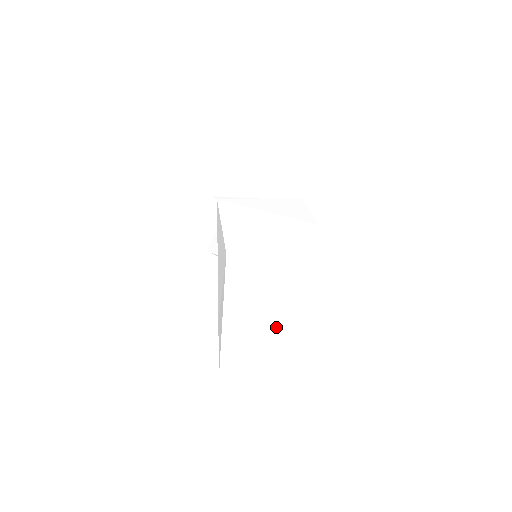
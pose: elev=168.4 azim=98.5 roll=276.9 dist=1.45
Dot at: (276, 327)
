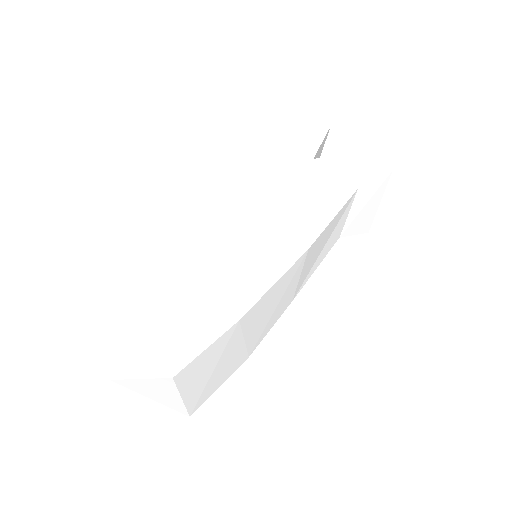
Dot at: (117, 376)
